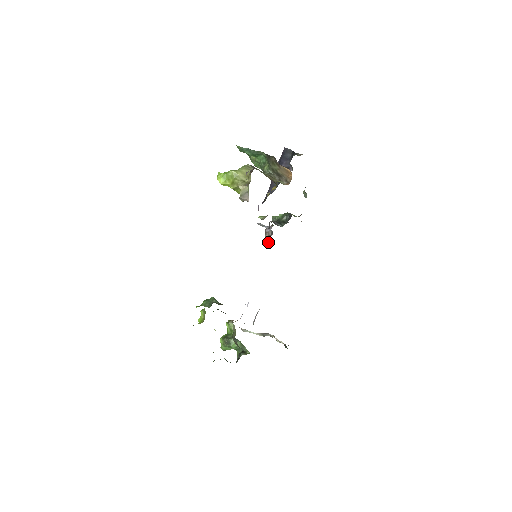
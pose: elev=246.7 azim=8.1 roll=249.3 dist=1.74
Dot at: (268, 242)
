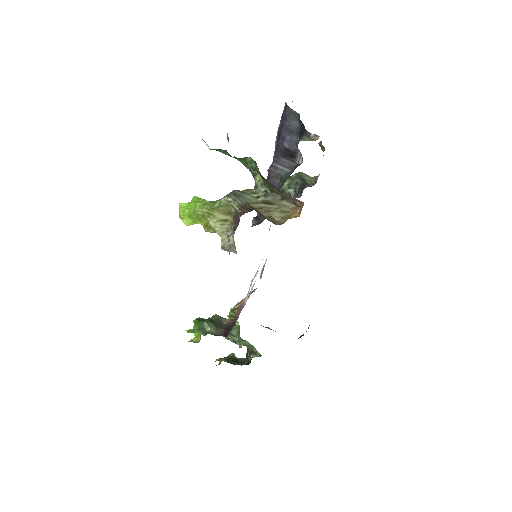
Dot at: occluded
